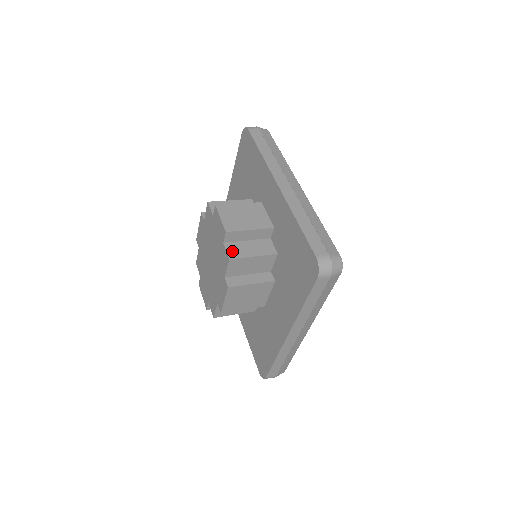
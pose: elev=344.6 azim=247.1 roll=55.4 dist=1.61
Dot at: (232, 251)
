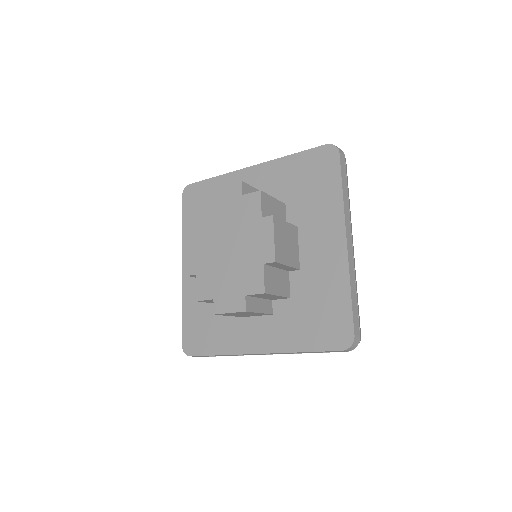
Dot at: occluded
